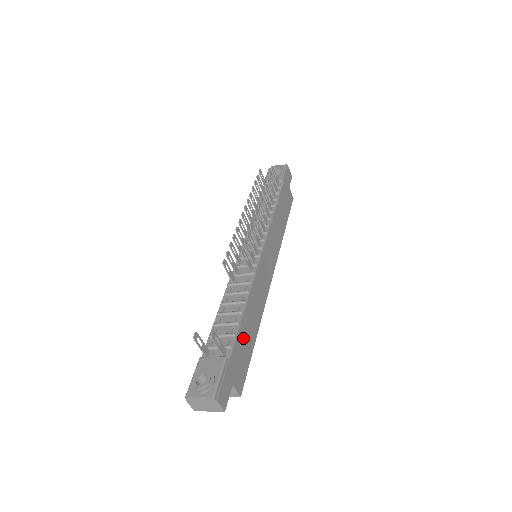
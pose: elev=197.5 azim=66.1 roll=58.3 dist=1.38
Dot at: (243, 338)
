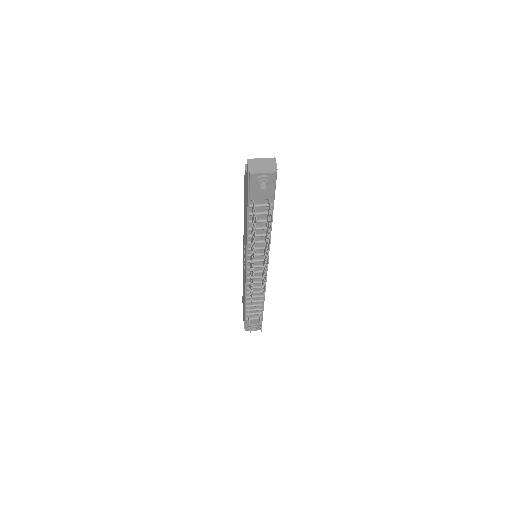
Dot at: occluded
